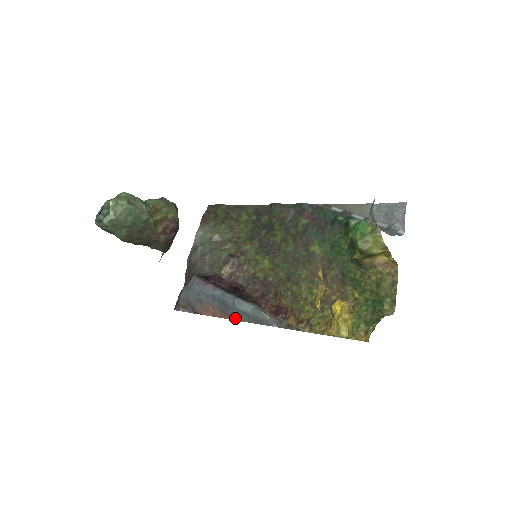
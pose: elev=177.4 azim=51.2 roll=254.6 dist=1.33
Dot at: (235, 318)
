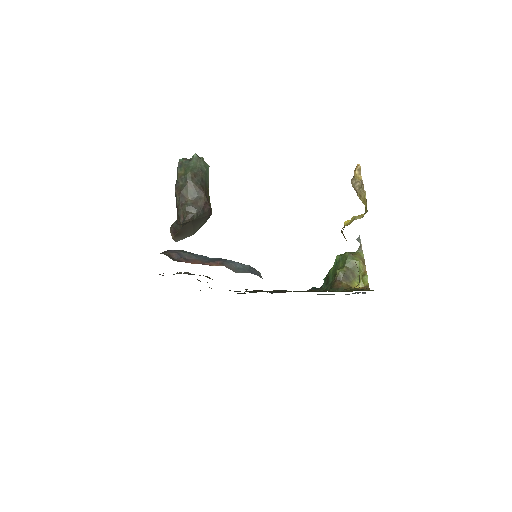
Dot at: (225, 265)
